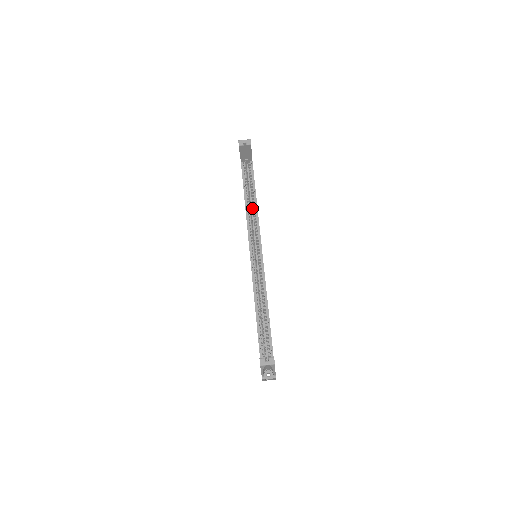
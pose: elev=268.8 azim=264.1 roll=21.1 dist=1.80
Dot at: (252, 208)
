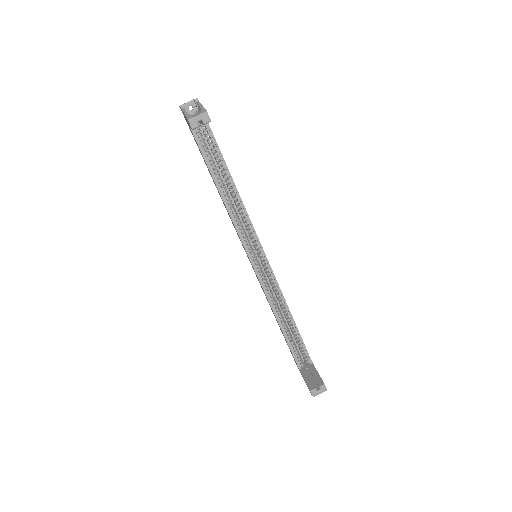
Dot at: (228, 190)
